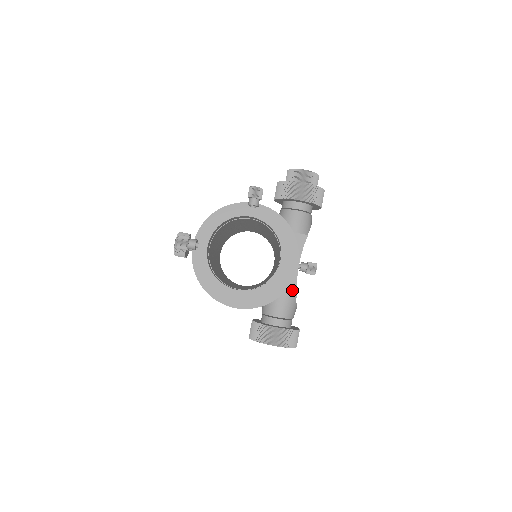
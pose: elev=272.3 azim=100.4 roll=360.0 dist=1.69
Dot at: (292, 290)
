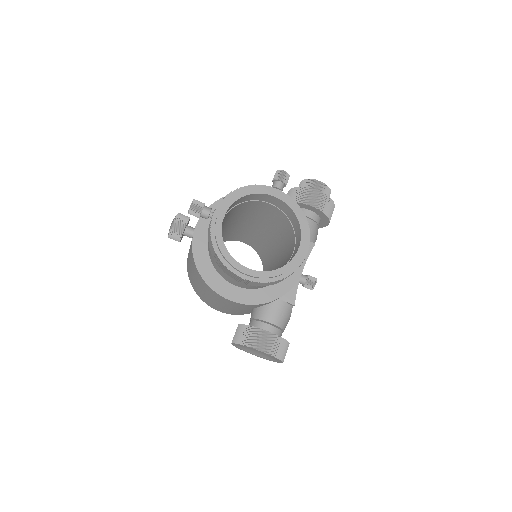
Dot at: (291, 296)
